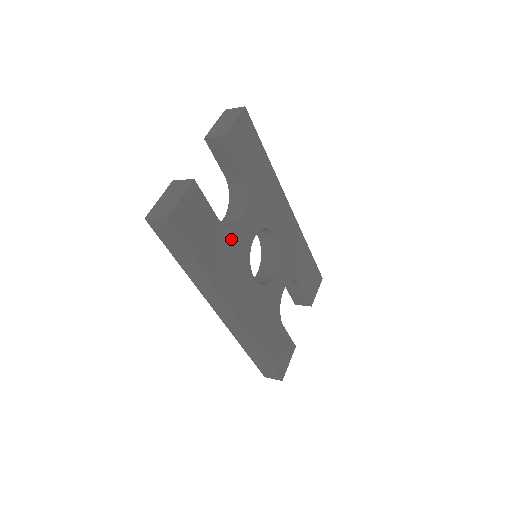
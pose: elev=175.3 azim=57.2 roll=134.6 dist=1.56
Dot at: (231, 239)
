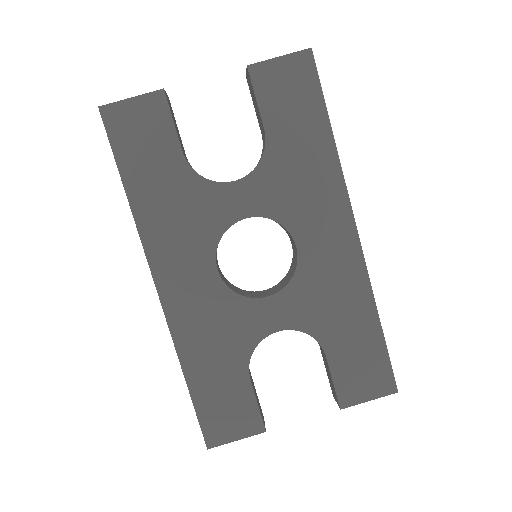
Dot at: (196, 192)
